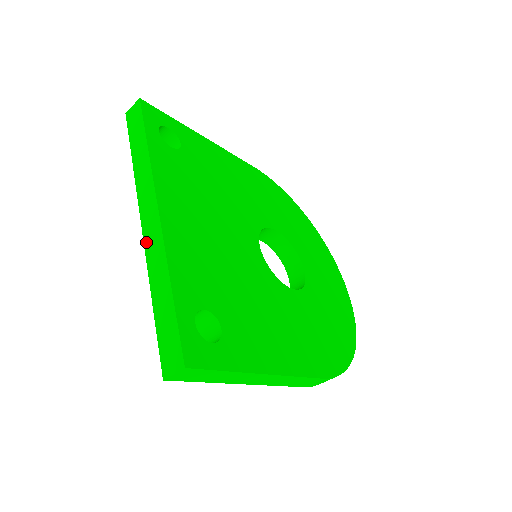
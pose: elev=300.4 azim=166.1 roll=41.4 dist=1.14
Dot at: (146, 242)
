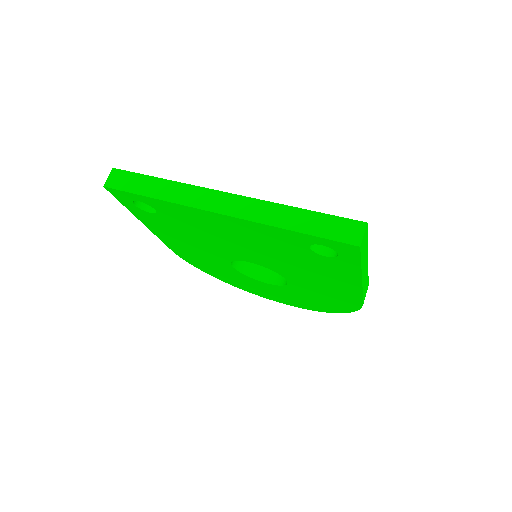
Dot at: (239, 215)
